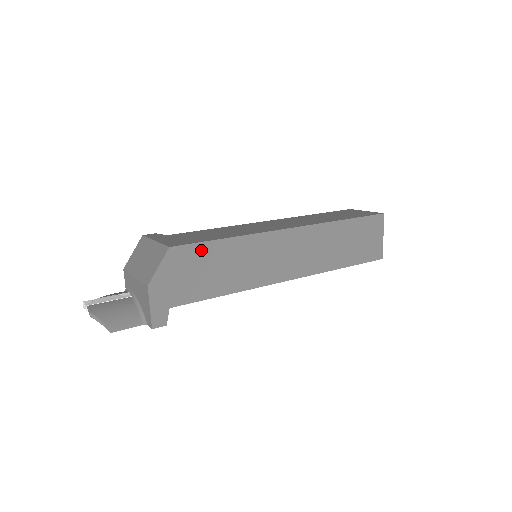
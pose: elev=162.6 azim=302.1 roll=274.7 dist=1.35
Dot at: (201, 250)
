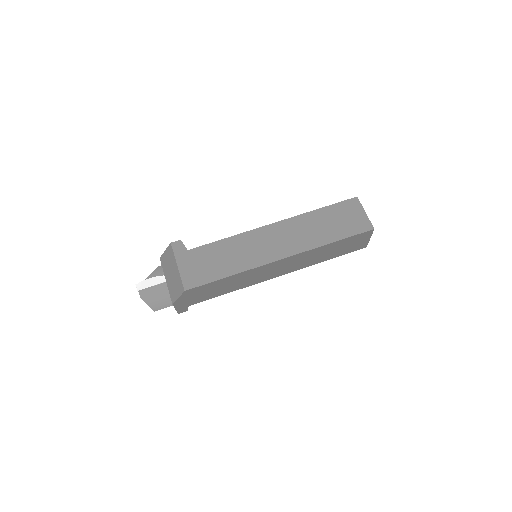
Dot at: (207, 286)
